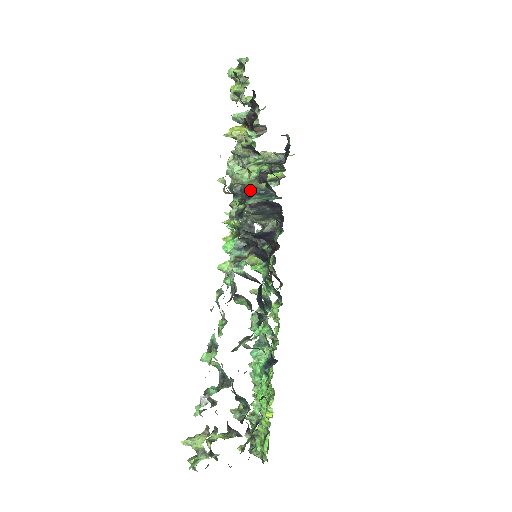
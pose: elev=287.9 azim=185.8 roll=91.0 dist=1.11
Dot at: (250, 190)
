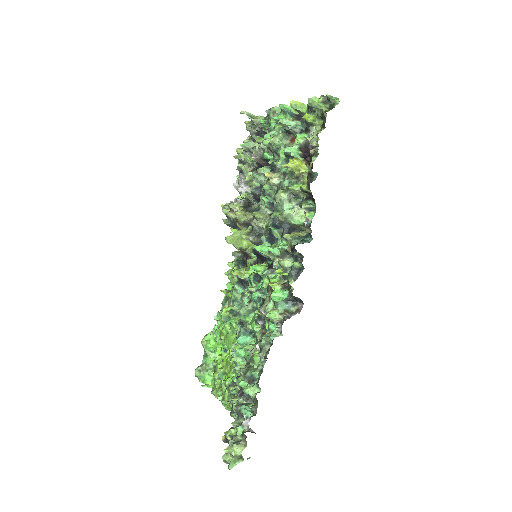
Dot at: (292, 228)
